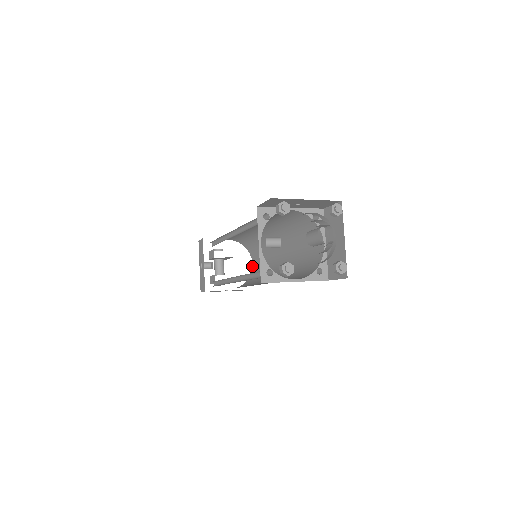
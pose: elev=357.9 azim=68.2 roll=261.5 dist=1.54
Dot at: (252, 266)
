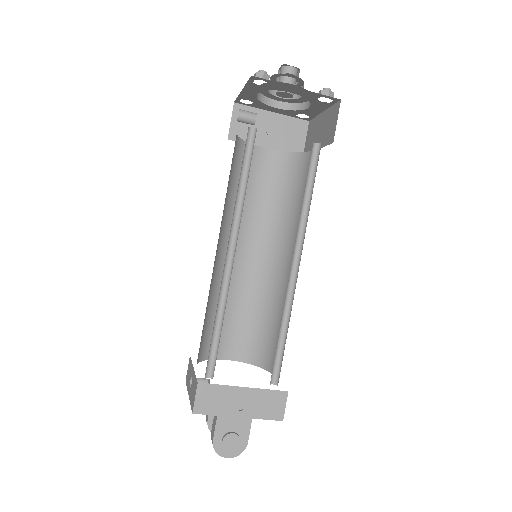
Dot at: occluded
